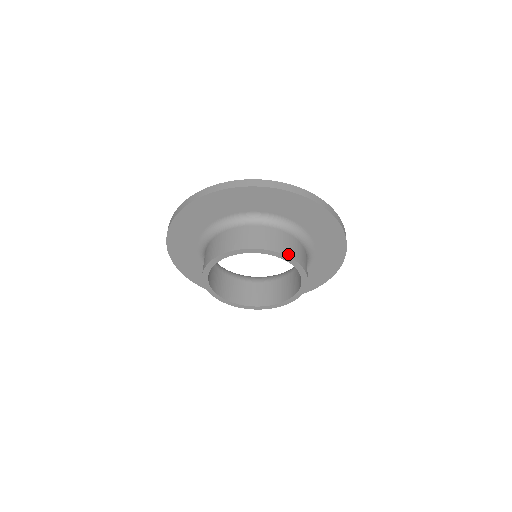
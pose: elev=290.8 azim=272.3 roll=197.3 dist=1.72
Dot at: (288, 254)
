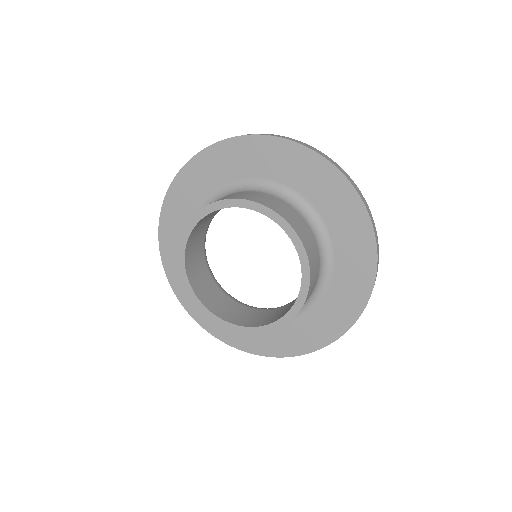
Dot at: (311, 284)
